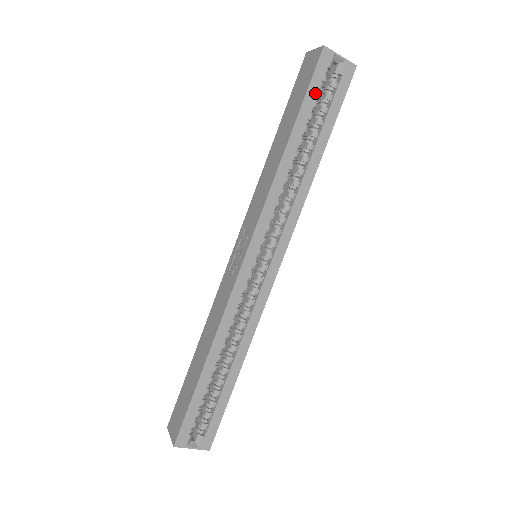
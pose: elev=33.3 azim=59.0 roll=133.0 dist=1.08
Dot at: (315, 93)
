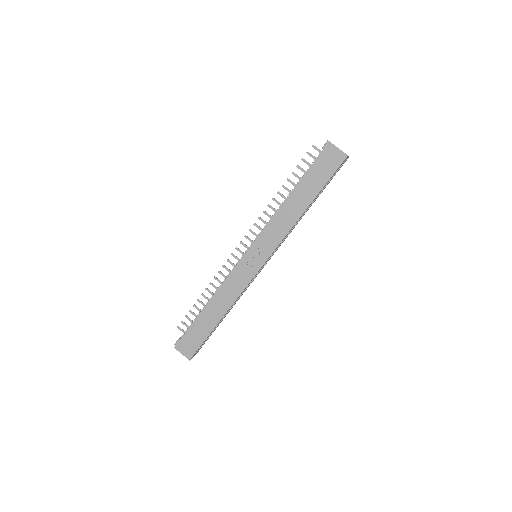
Dot at: occluded
